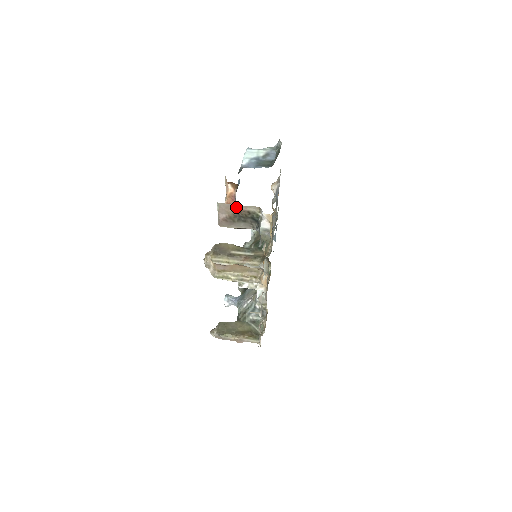
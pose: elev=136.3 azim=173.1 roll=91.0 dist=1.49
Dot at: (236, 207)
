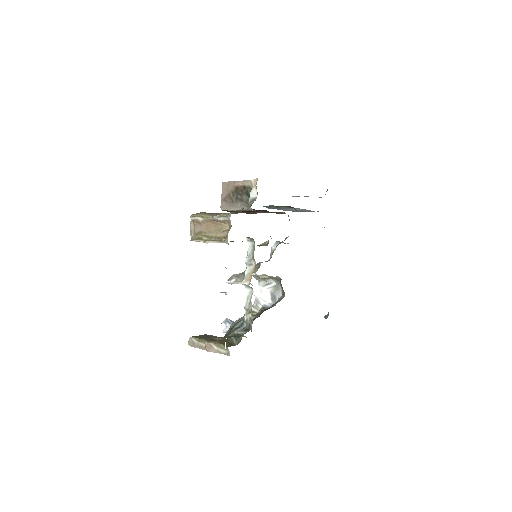
Dot at: (235, 183)
